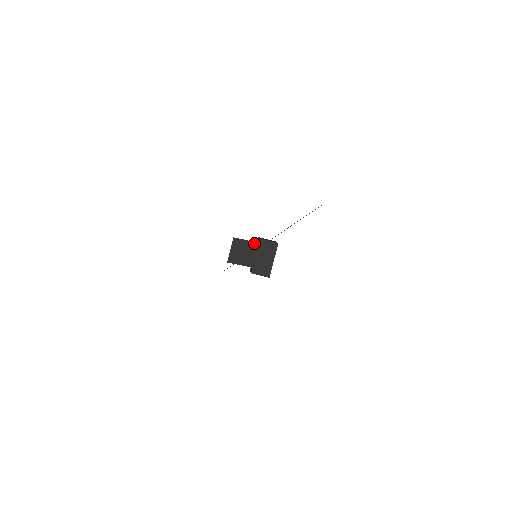
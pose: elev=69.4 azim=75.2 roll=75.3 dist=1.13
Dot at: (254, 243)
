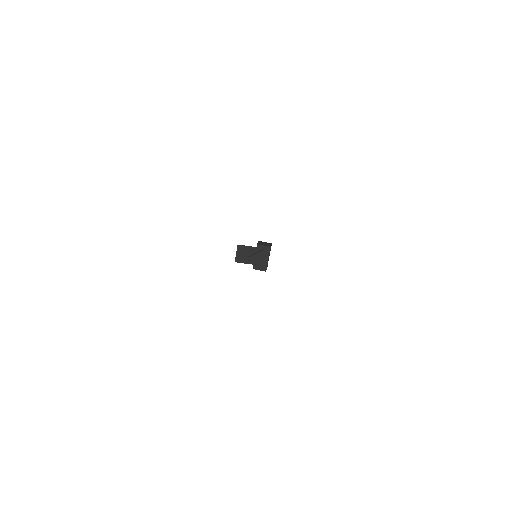
Dot at: (253, 247)
